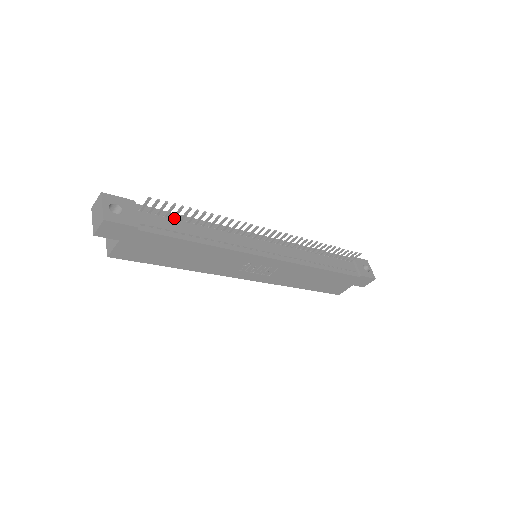
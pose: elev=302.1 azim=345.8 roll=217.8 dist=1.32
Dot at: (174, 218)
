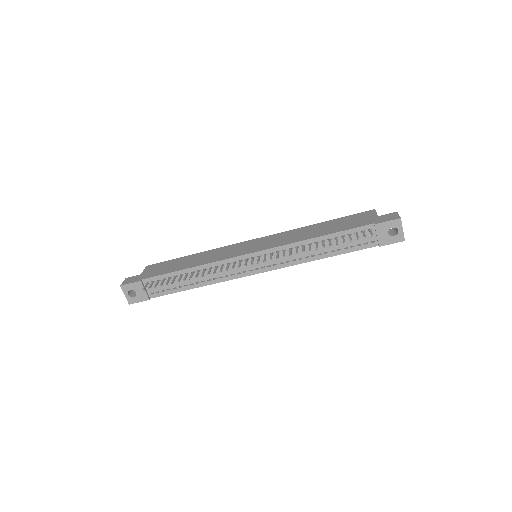
Dot at: (170, 278)
